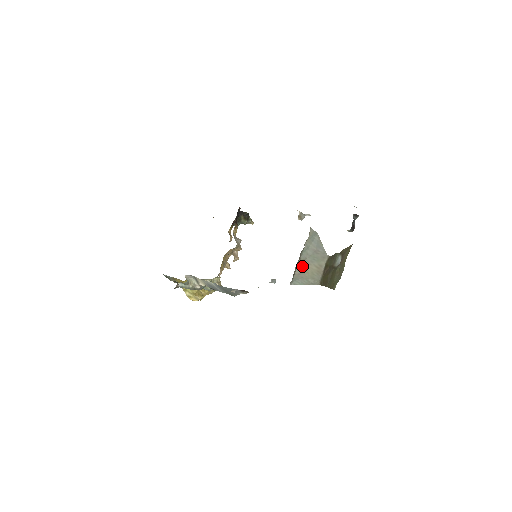
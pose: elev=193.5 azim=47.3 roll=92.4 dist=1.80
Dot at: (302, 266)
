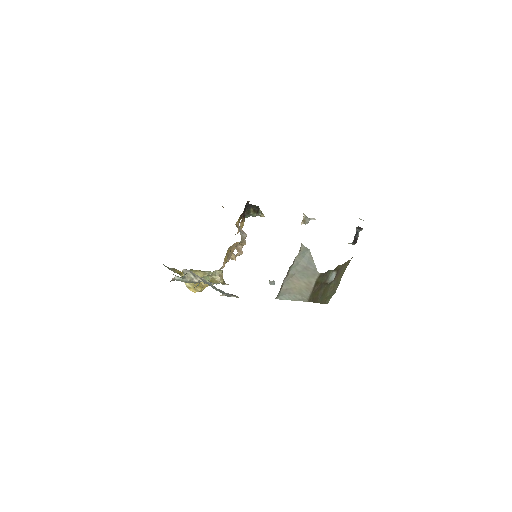
Dot at: (290, 282)
